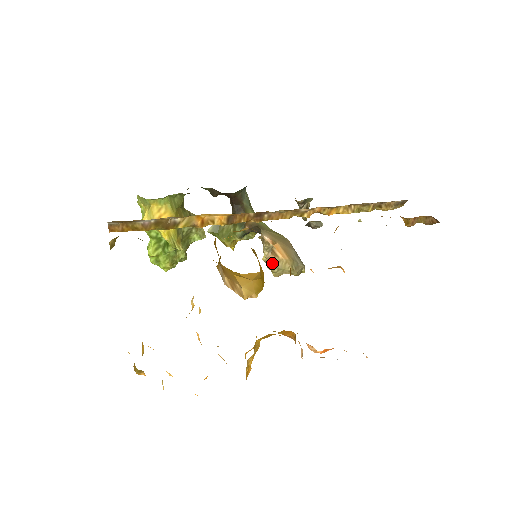
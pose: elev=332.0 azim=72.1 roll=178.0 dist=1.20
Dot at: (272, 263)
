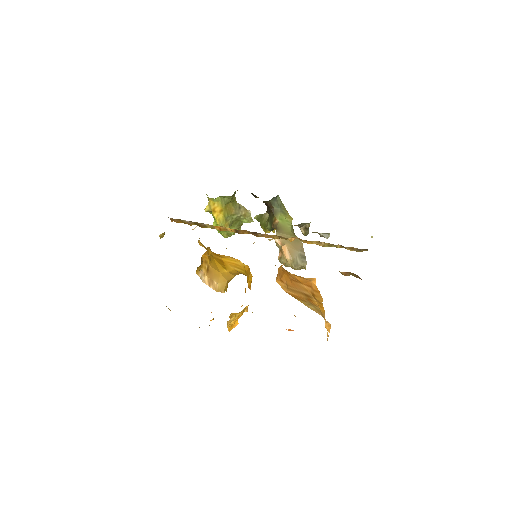
Dot at: (280, 258)
